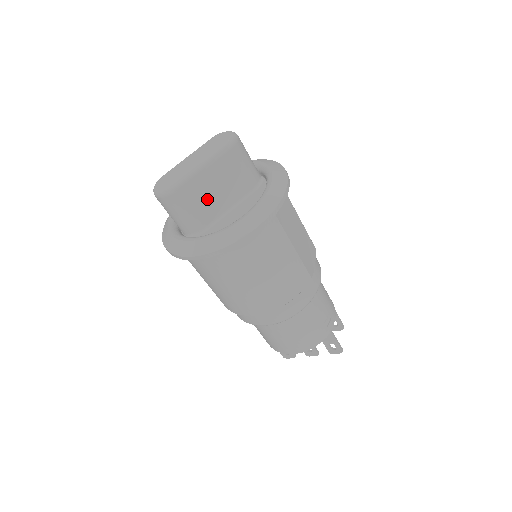
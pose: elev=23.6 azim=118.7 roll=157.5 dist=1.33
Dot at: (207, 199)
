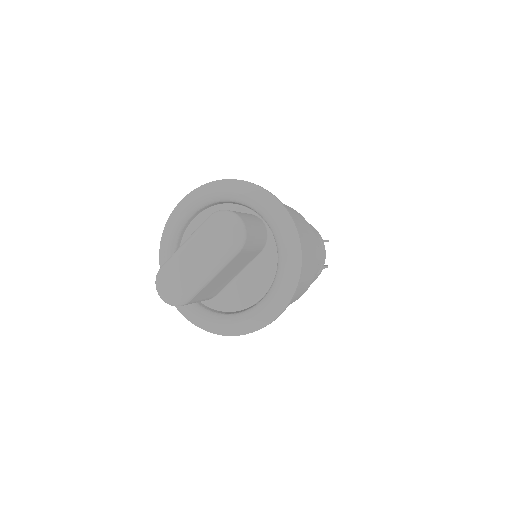
Dot at: (217, 286)
